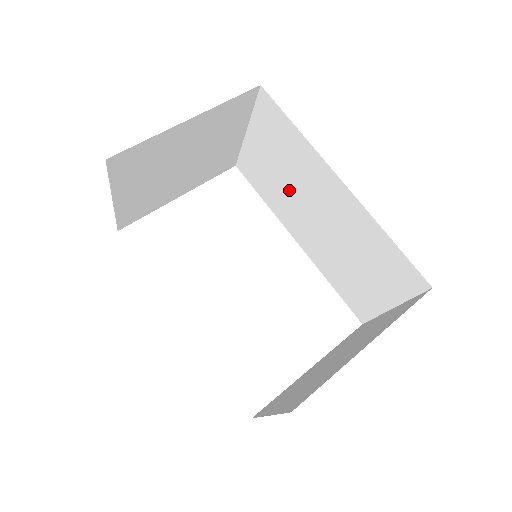
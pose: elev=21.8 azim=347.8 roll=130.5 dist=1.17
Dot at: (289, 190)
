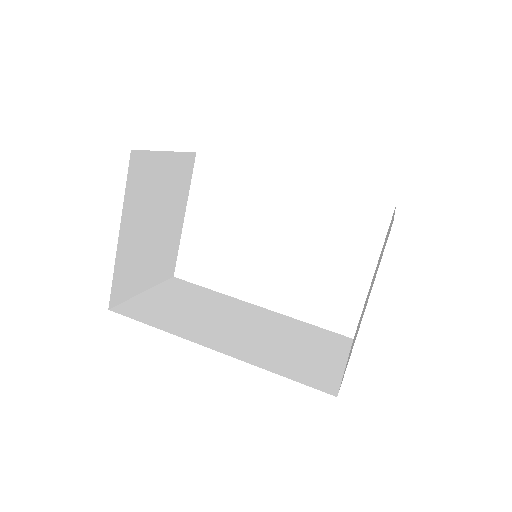
Dot at: occluded
